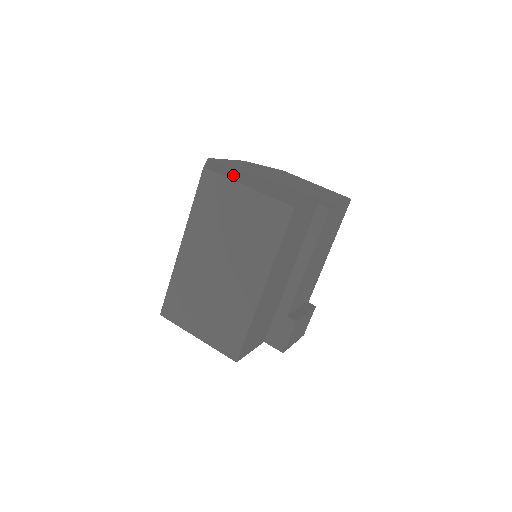
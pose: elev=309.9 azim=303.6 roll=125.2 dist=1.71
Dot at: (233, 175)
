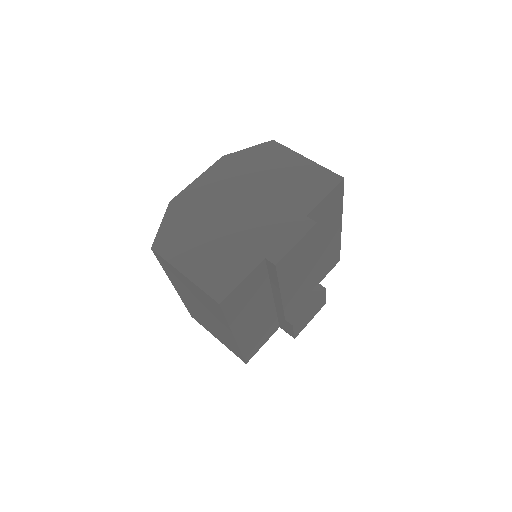
Dot at: (180, 246)
